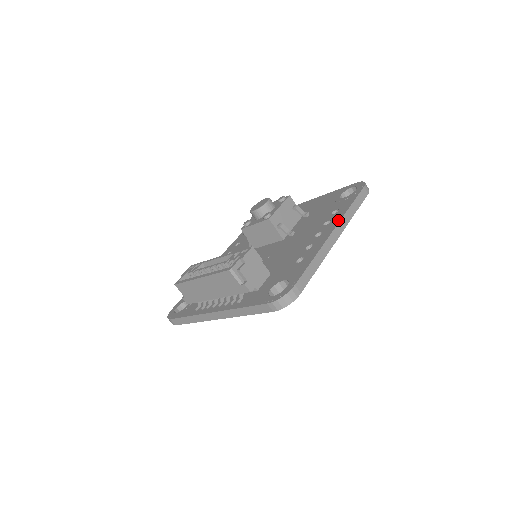
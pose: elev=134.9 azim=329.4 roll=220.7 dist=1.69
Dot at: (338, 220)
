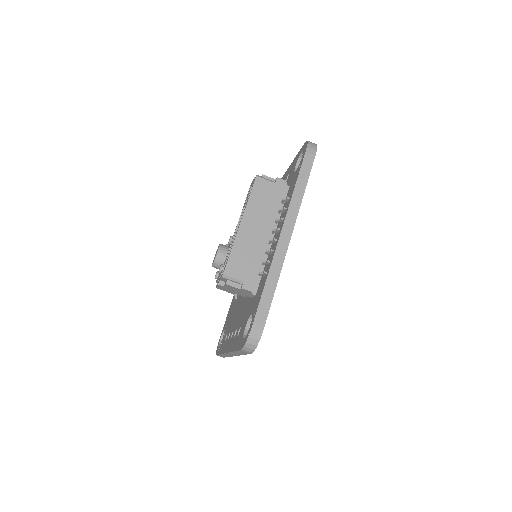
Dot at: occluded
